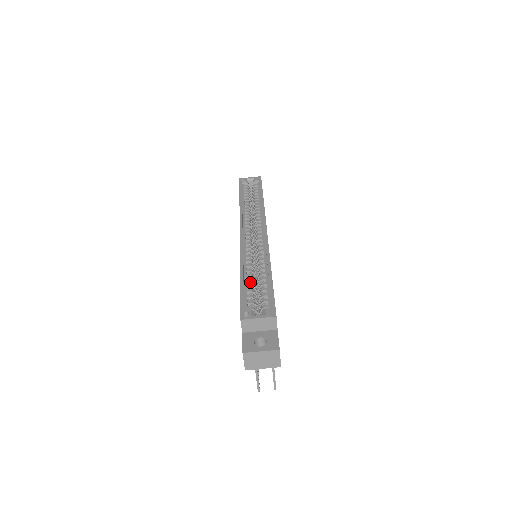
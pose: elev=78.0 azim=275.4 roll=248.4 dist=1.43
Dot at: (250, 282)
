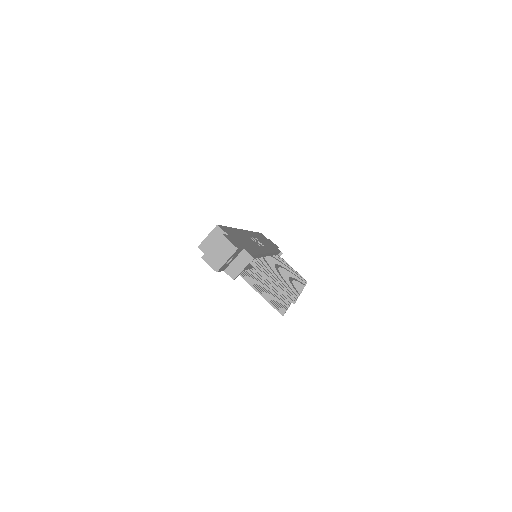
Dot at: occluded
